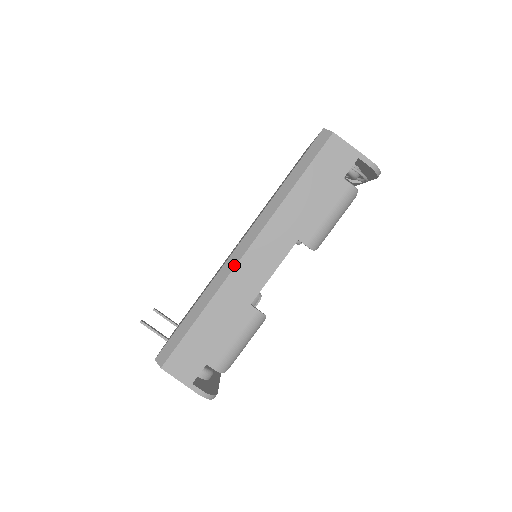
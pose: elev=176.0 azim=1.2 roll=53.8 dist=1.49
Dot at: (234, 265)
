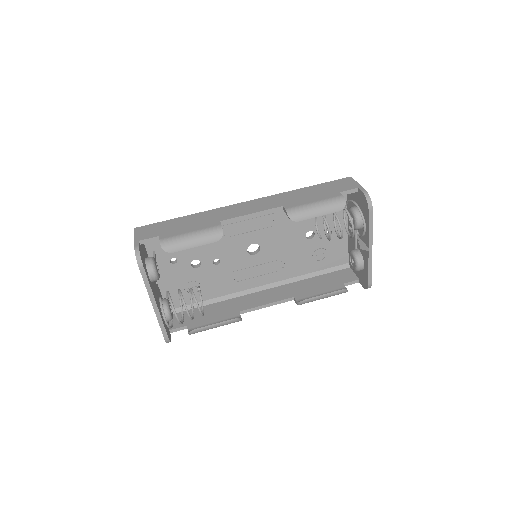
Dot at: (232, 205)
